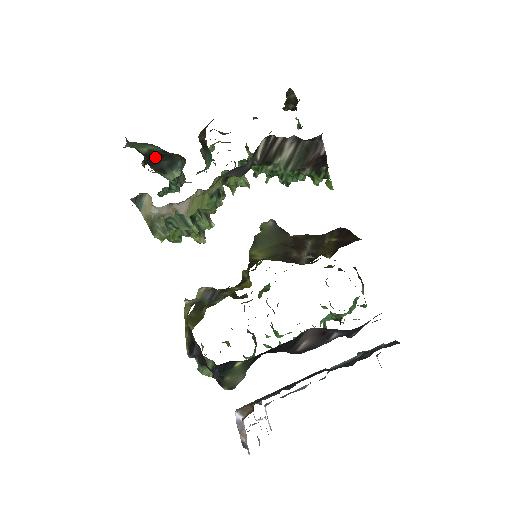
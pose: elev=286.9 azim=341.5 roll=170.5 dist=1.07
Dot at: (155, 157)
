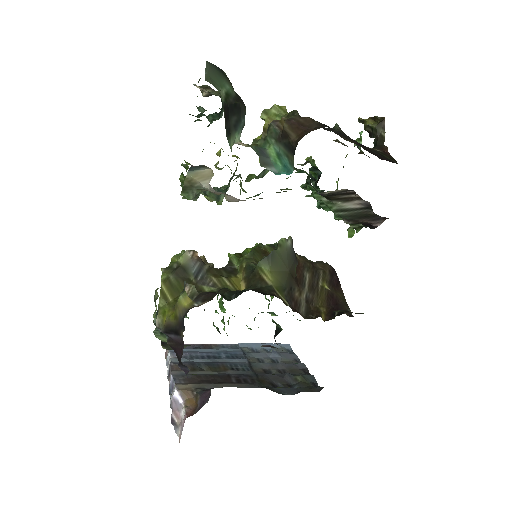
Dot at: (229, 108)
